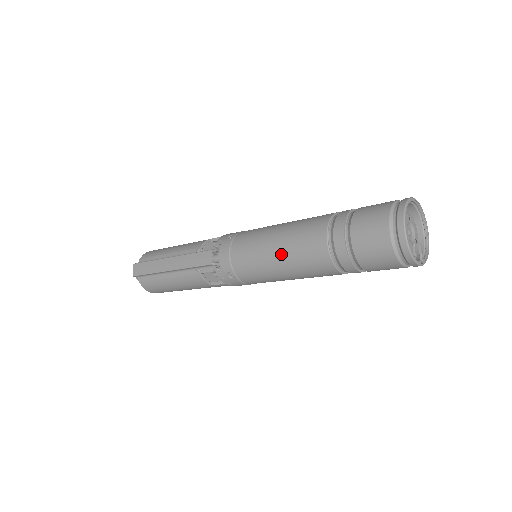
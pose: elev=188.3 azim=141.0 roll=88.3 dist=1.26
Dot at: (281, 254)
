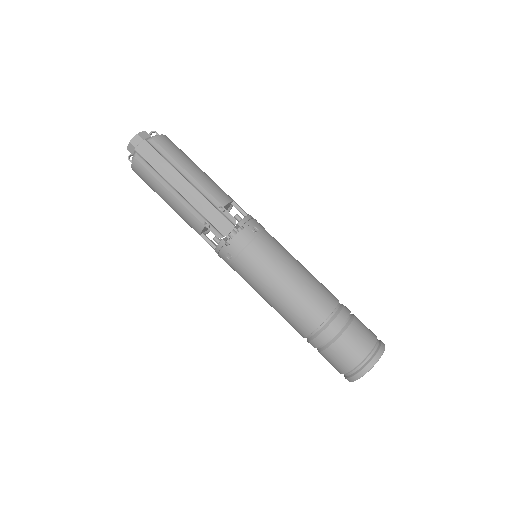
Dot at: (284, 294)
